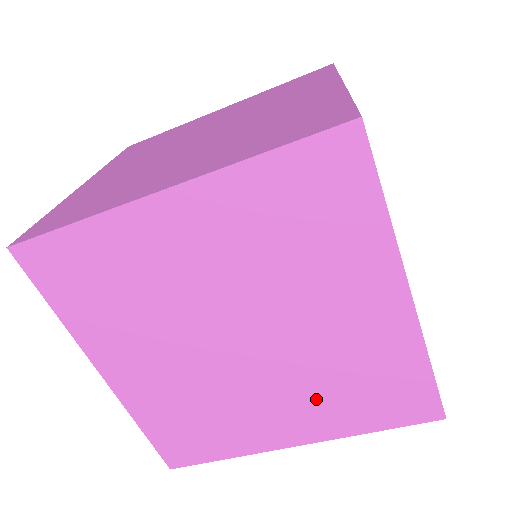
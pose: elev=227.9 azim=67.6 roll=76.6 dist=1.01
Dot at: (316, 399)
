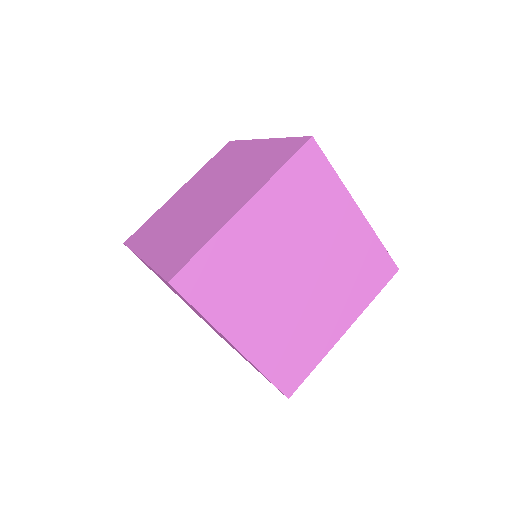
Dot at: (244, 184)
